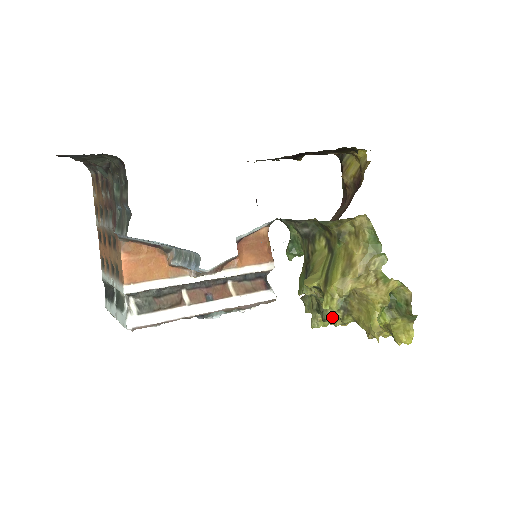
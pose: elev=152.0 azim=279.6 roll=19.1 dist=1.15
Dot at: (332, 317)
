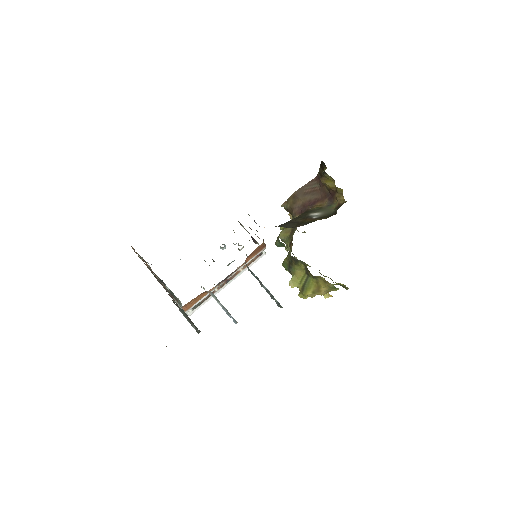
Dot at: occluded
